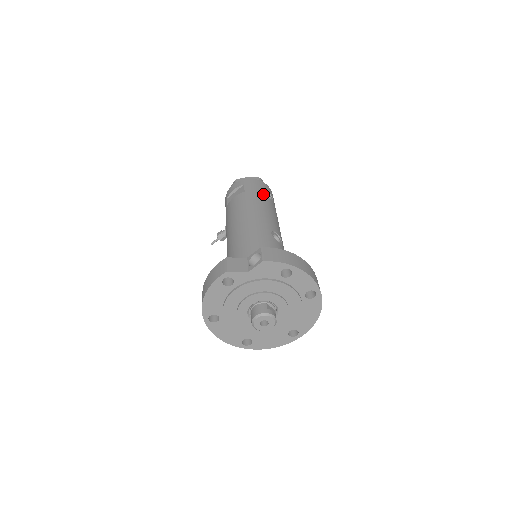
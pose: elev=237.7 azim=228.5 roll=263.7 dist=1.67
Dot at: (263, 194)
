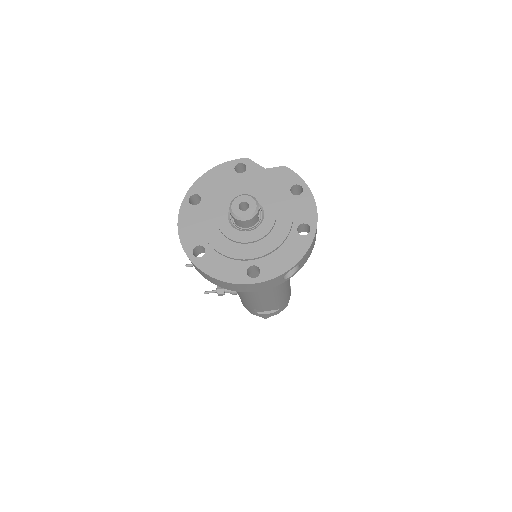
Dot at: occluded
